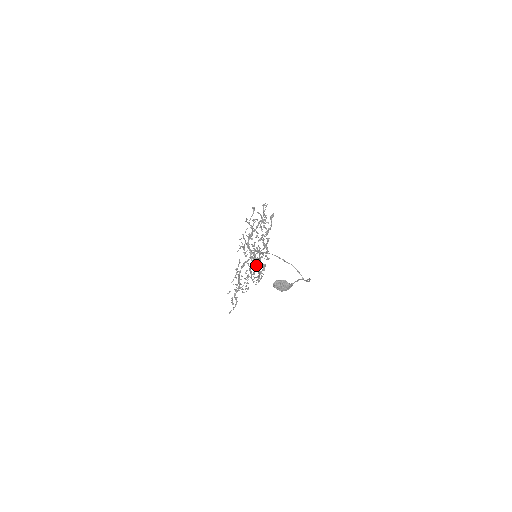
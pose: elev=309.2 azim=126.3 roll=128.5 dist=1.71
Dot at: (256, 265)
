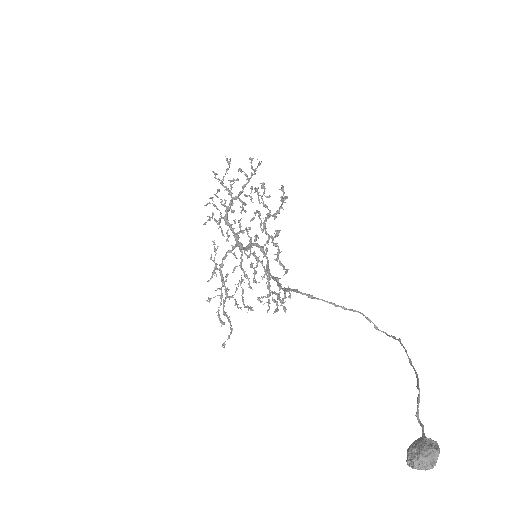
Dot at: occluded
